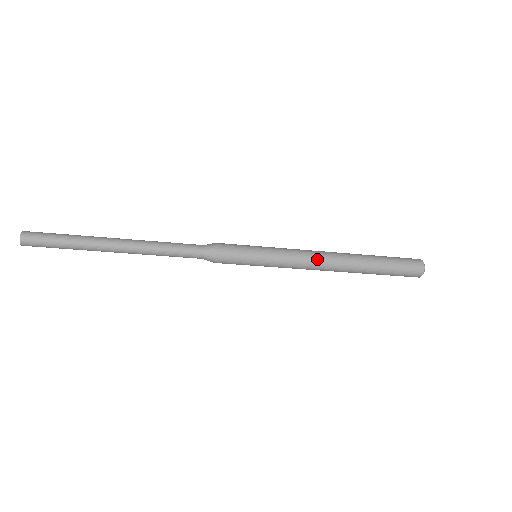
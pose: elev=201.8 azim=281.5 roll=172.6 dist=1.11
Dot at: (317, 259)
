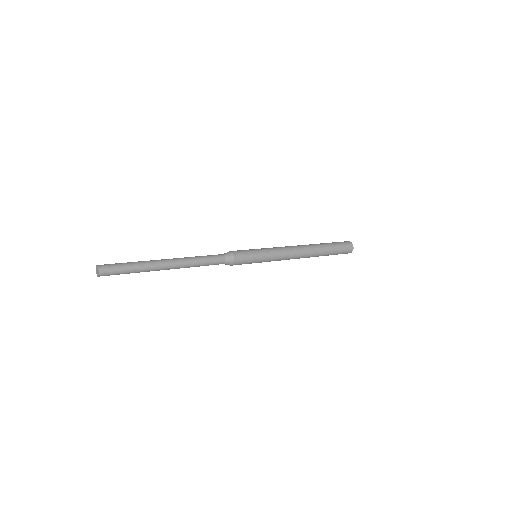
Dot at: (294, 253)
